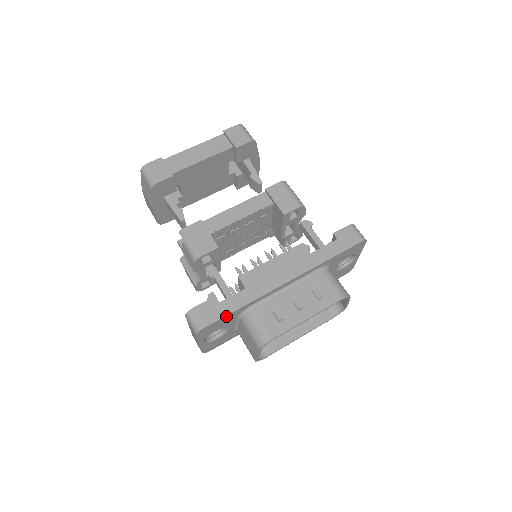
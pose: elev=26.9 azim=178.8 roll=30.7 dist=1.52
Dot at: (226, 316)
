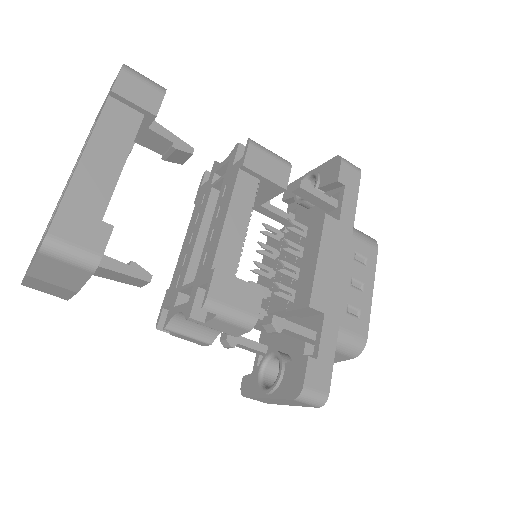
Dot at: (332, 360)
